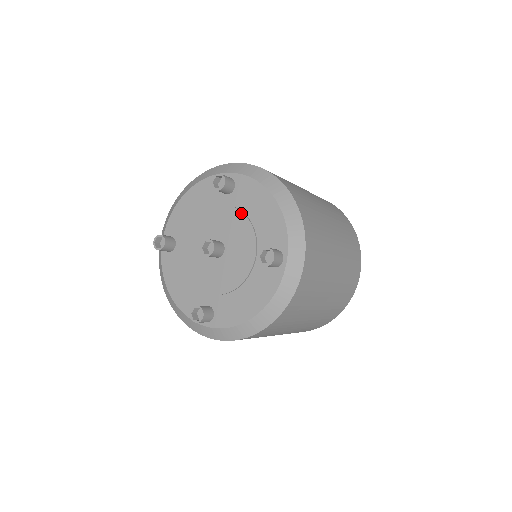
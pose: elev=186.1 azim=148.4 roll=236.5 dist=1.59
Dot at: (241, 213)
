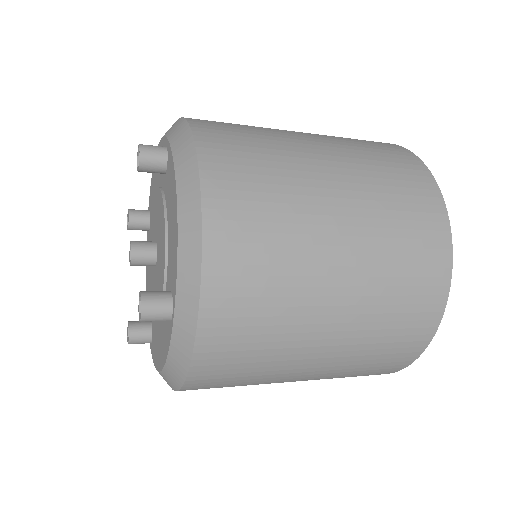
Dot at: (163, 212)
